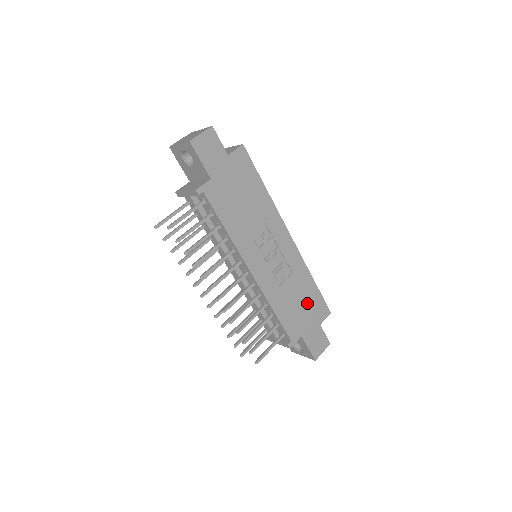
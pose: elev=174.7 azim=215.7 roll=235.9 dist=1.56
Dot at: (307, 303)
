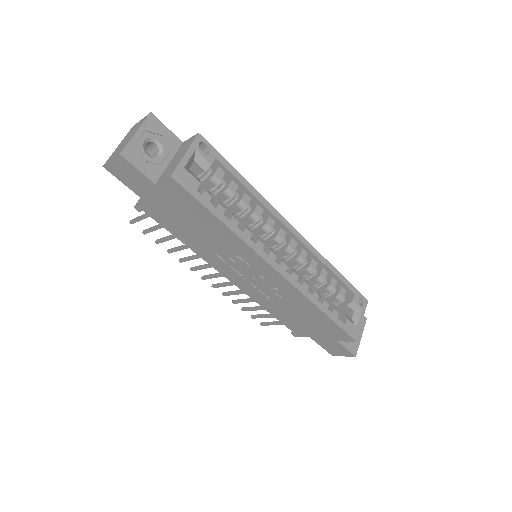
Dot at: (314, 322)
